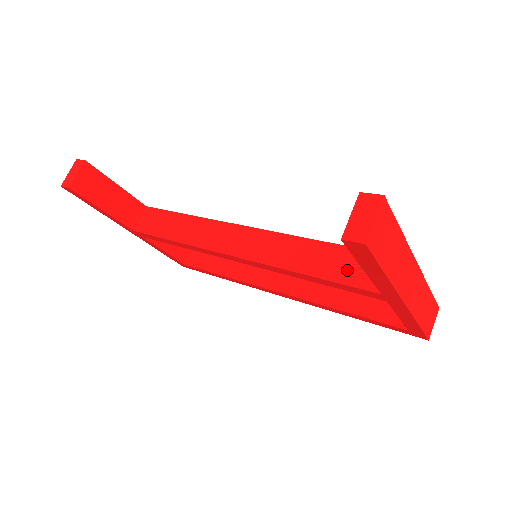
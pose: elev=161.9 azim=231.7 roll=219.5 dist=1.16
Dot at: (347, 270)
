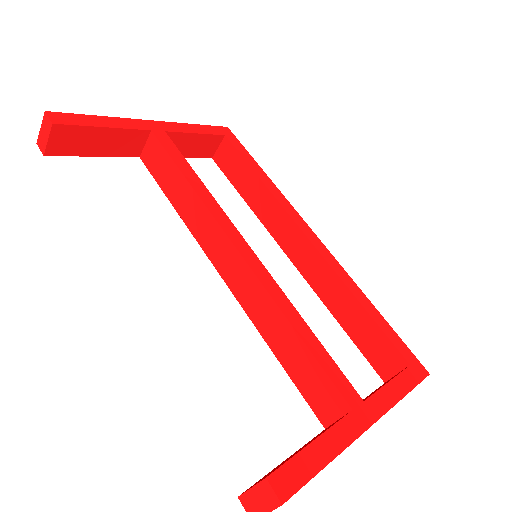
Dot at: (308, 383)
